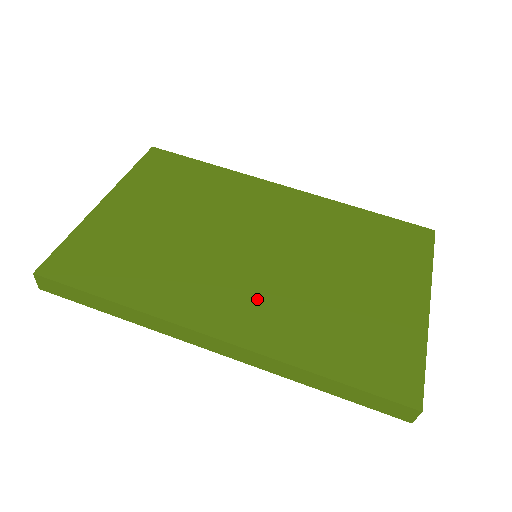
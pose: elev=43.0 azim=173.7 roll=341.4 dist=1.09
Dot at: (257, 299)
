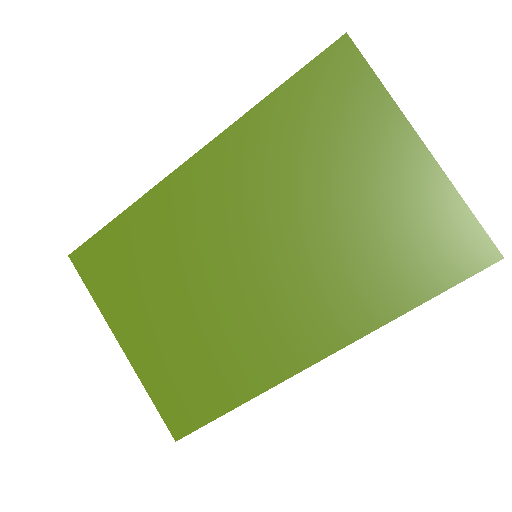
Dot at: (305, 301)
